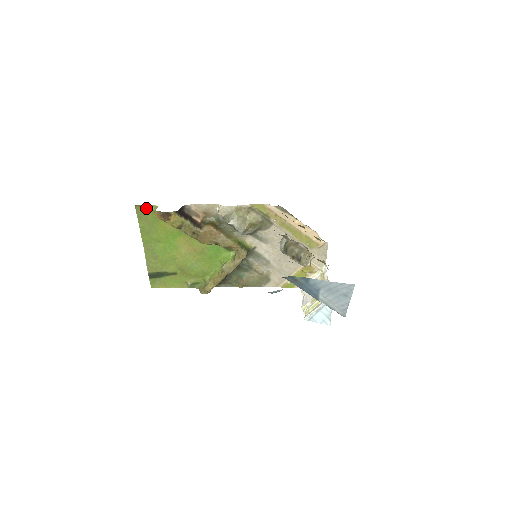
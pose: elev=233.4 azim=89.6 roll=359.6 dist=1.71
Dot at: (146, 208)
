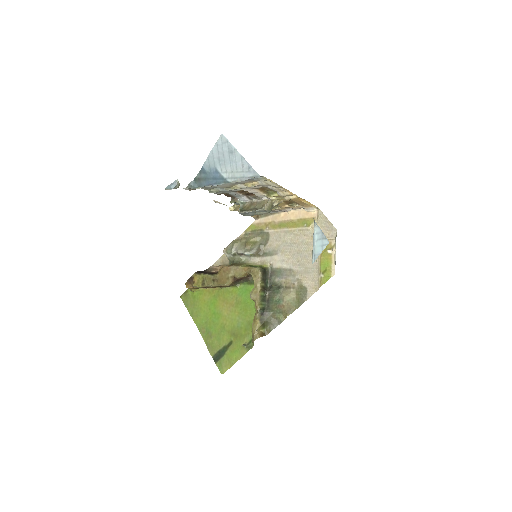
Dot at: (187, 294)
